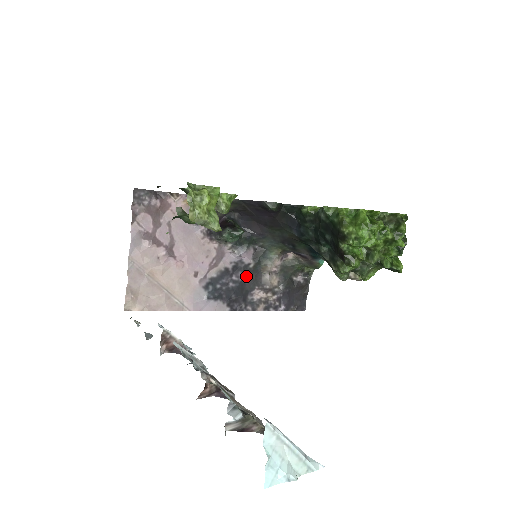
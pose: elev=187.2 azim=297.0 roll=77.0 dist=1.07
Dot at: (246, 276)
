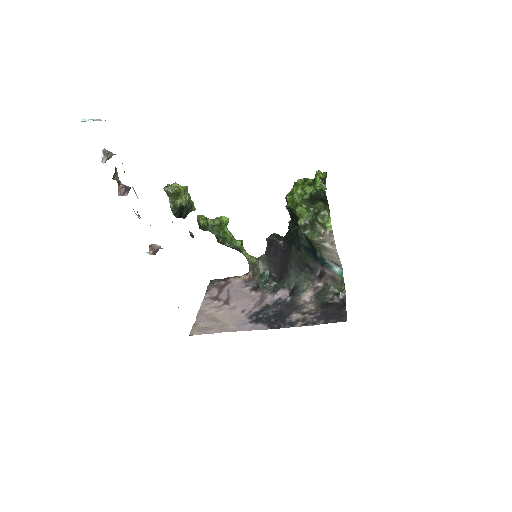
Dot at: (285, 307)
